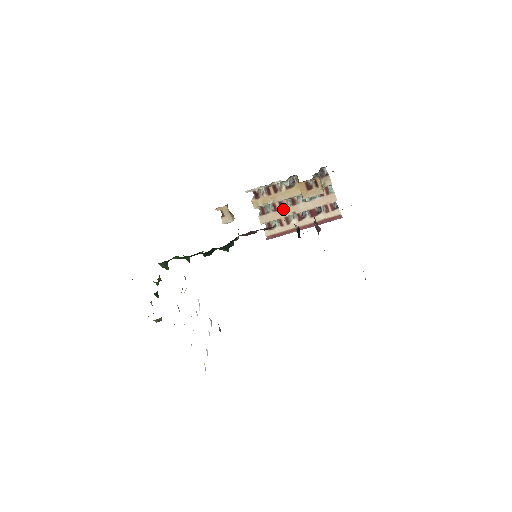
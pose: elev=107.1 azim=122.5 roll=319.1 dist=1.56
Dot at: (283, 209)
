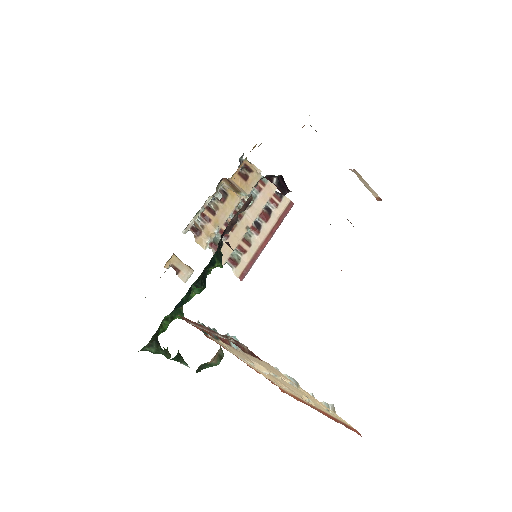
Dot at: (234, 231)
